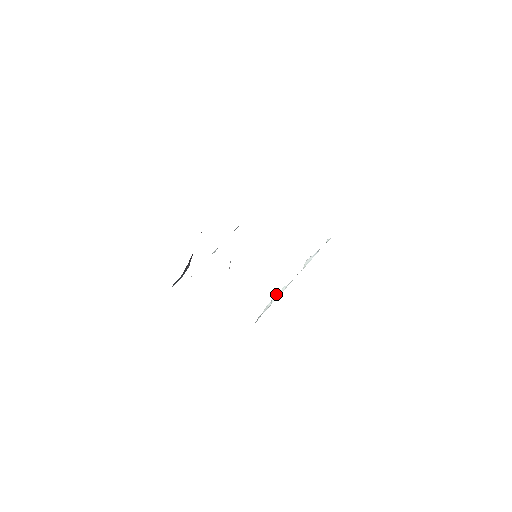
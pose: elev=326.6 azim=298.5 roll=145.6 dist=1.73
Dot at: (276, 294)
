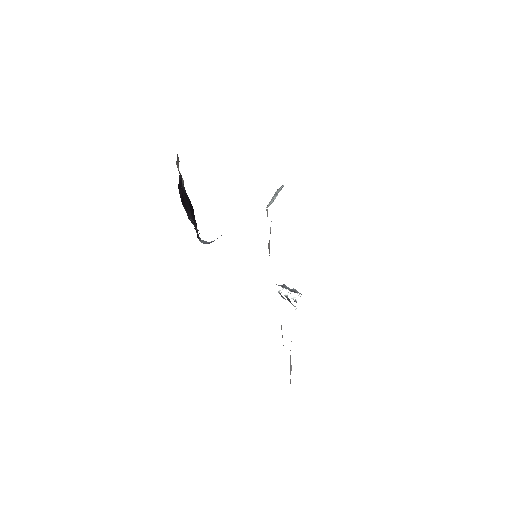
Dot at: occluded
